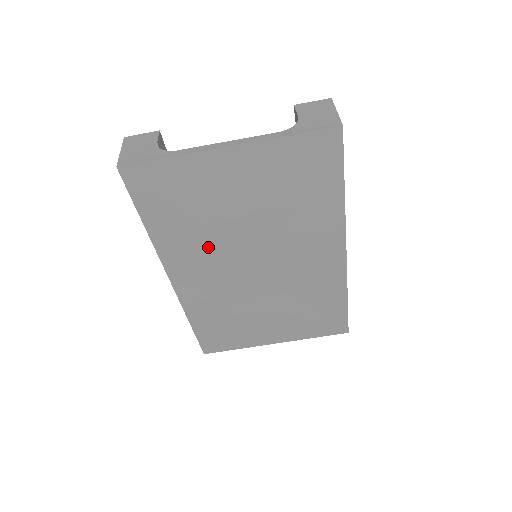
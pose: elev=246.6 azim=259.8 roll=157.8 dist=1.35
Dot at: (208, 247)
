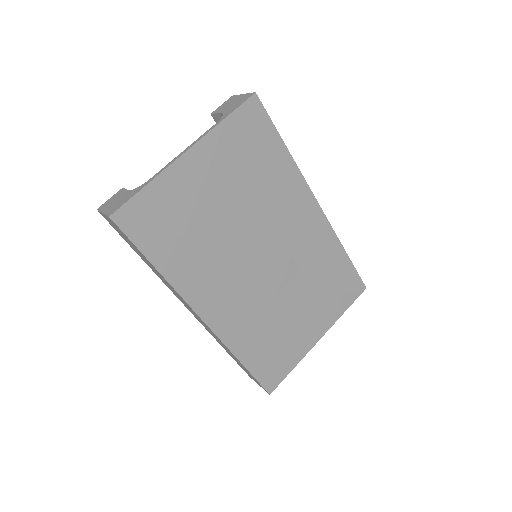
Dot at: (216, 261)
